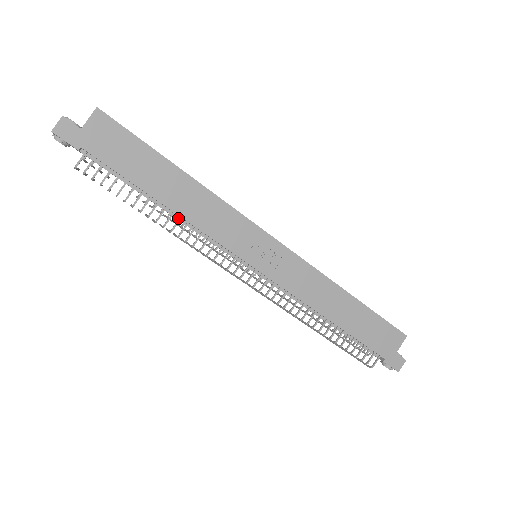
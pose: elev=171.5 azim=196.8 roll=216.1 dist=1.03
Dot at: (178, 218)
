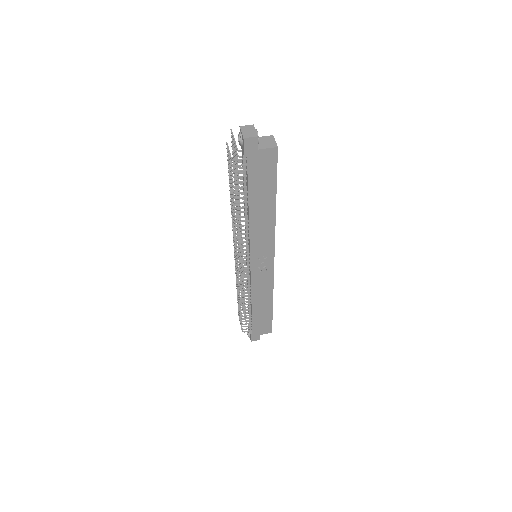
Dot at: (246, 217)
